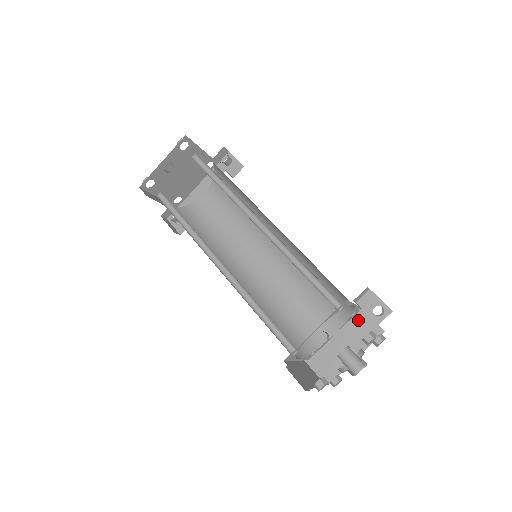
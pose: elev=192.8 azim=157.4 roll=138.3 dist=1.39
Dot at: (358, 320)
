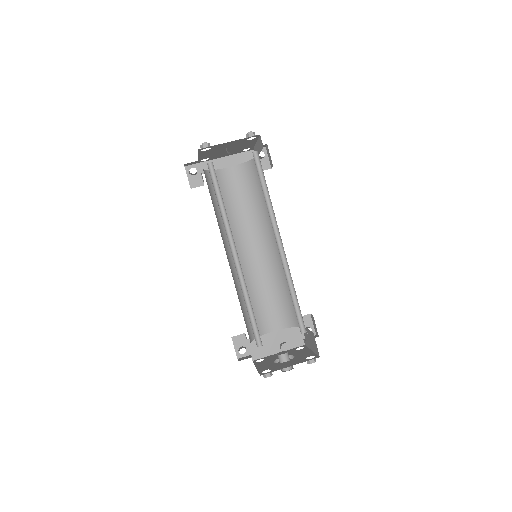
Dot at: (293, 329)
